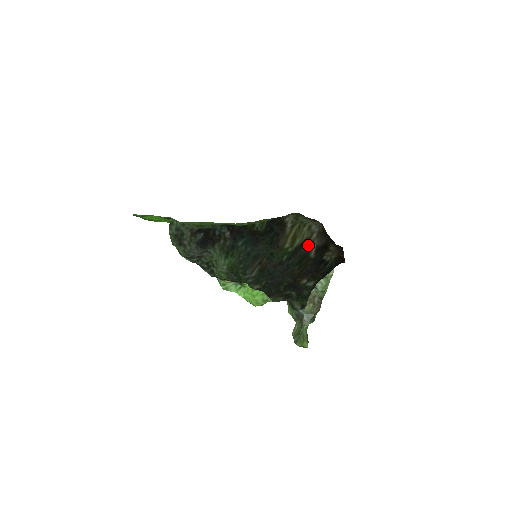
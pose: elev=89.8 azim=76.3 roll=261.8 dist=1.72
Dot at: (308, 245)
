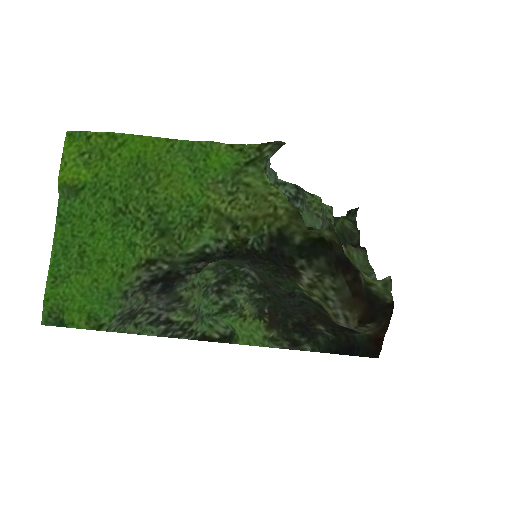
Dot at: occluded
